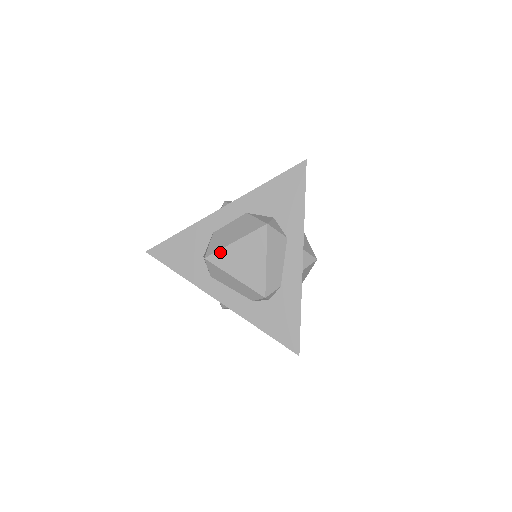
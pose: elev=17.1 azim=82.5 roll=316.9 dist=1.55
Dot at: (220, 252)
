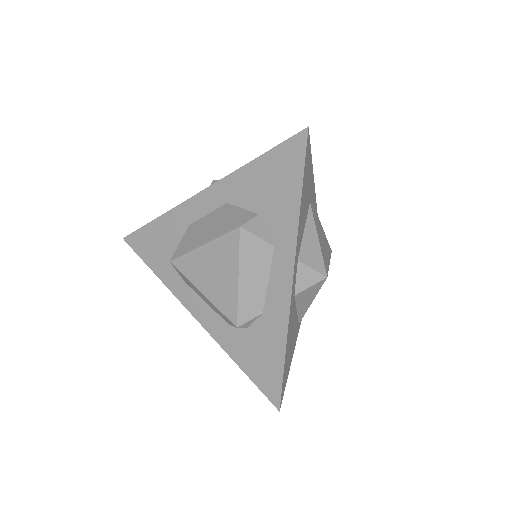
Dot at: (186, 256)
